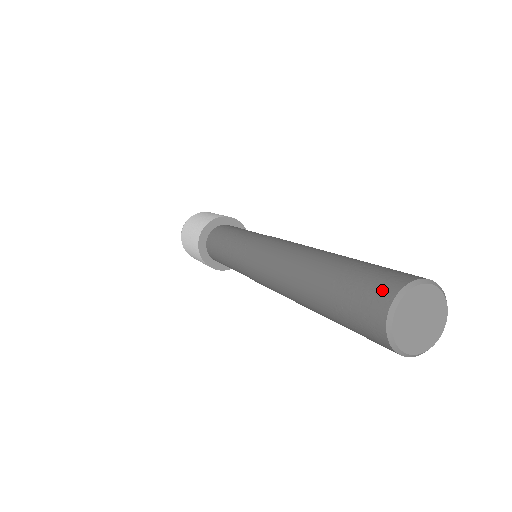
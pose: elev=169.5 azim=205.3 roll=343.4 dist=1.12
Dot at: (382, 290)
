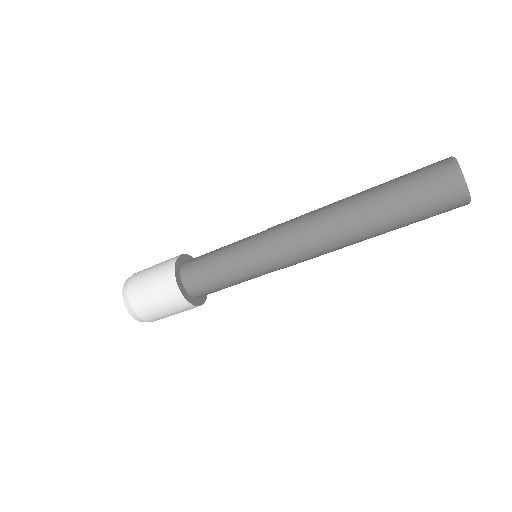
Dot at: occluded
